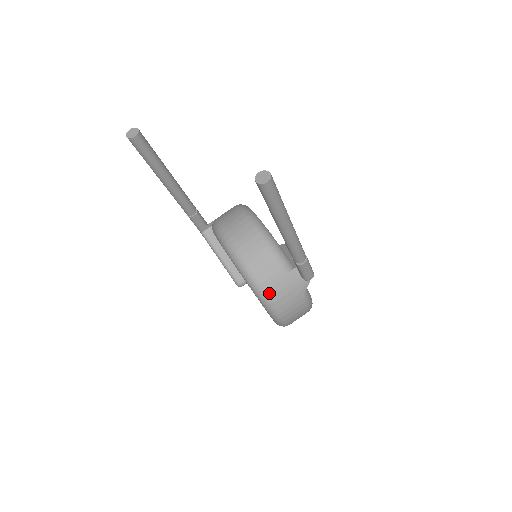
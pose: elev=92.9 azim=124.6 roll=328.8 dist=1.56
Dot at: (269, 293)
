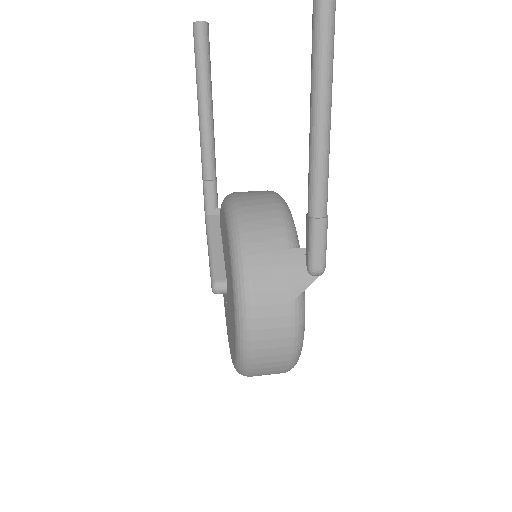
Dot at: (251, 261)
